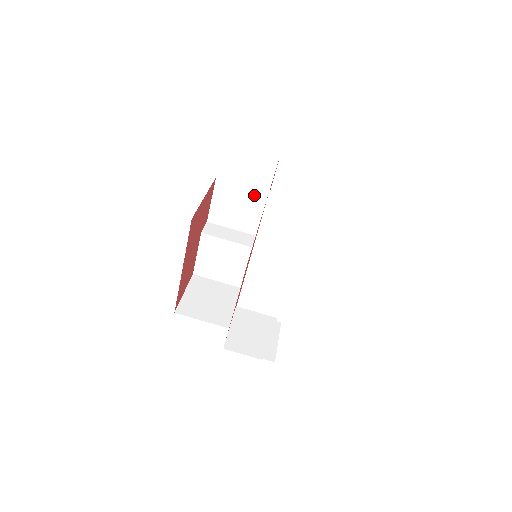
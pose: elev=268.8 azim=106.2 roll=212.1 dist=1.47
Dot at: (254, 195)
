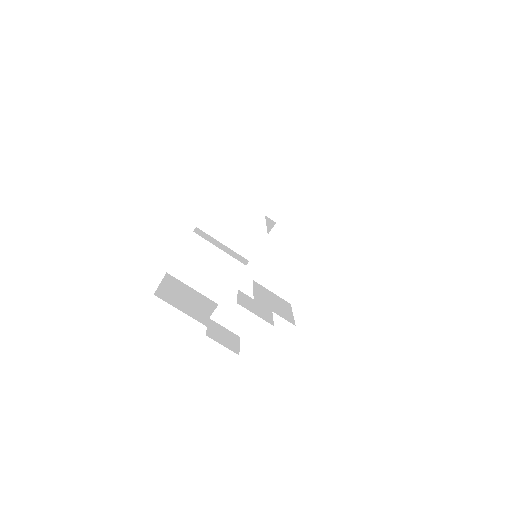
Dot at: (250, 214)
